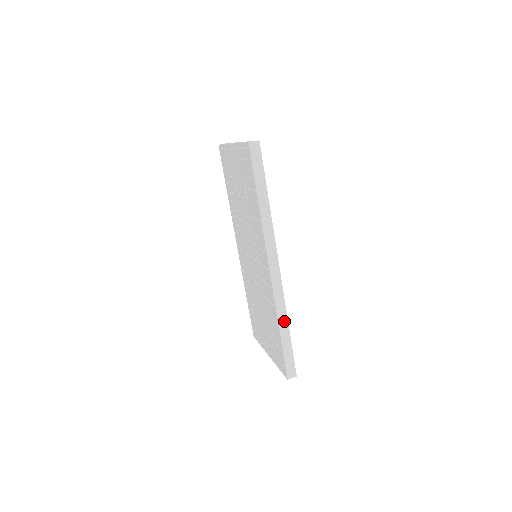
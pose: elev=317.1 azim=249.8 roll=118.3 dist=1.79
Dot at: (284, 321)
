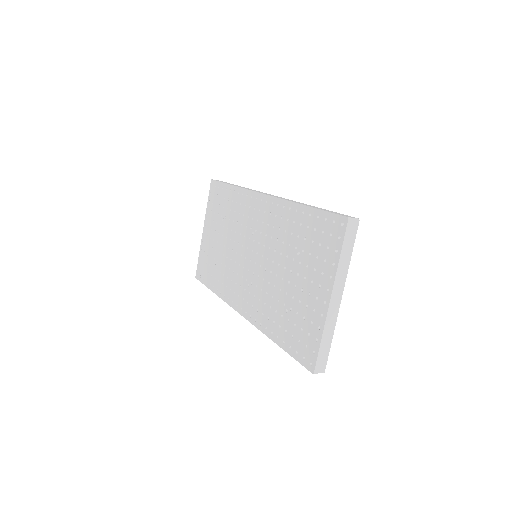
Dot at: occluded
